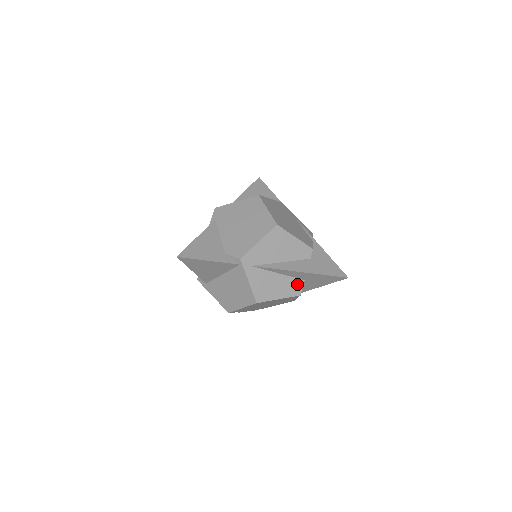
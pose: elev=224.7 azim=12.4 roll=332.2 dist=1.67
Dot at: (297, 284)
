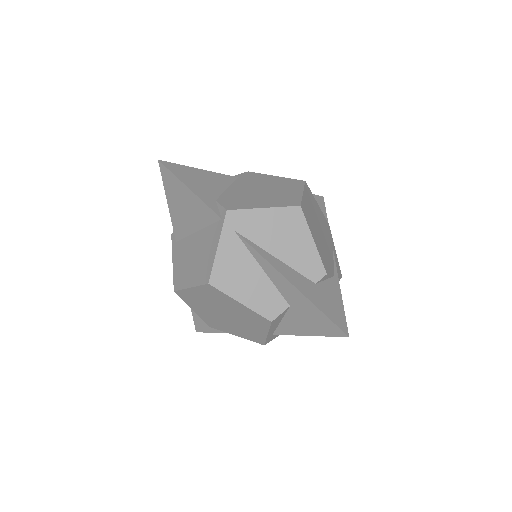
Dot at: (277, 303)
